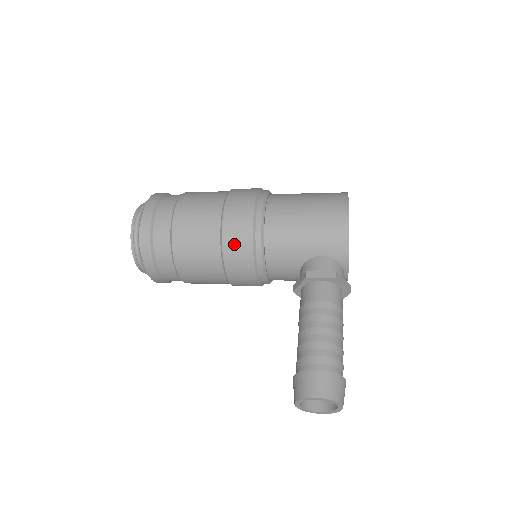
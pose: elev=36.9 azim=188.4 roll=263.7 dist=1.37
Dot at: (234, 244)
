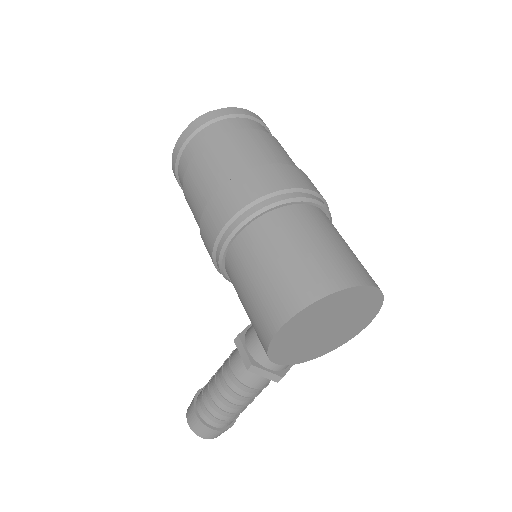
Dot at: occluded
